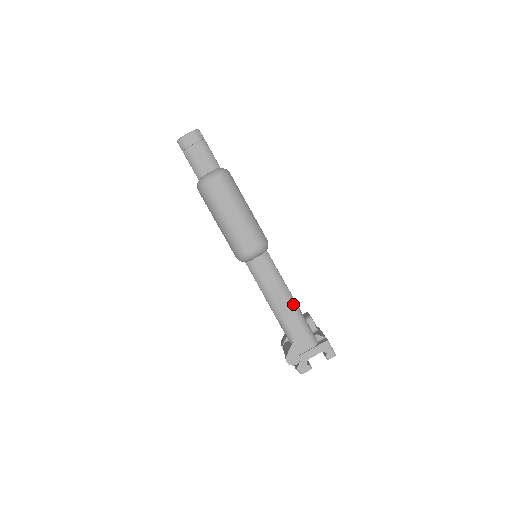
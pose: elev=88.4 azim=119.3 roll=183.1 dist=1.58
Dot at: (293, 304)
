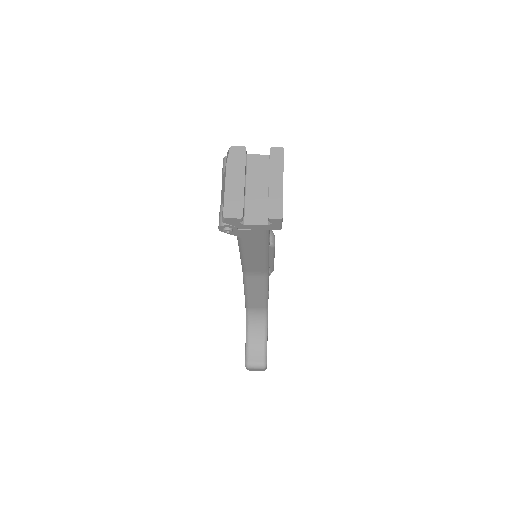
Dot at: occluded
